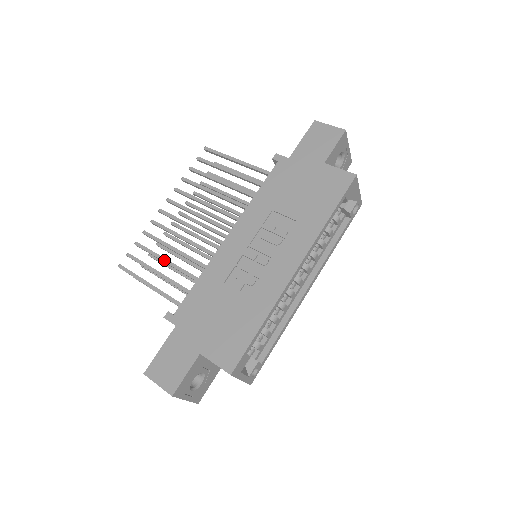
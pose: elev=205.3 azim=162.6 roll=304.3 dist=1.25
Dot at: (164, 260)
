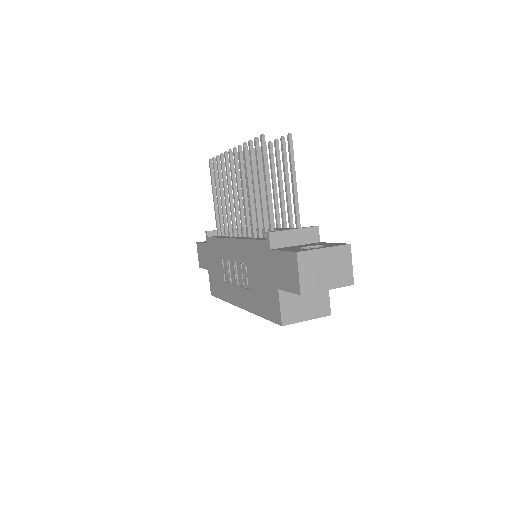
Dot at: (220, 194)
